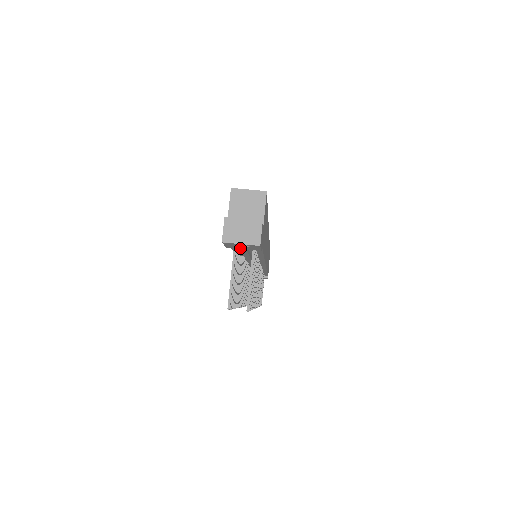
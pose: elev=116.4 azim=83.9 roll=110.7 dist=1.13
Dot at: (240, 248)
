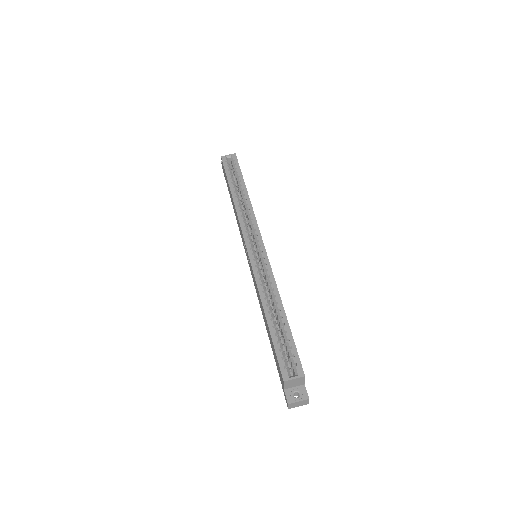
Dot at: occluded
